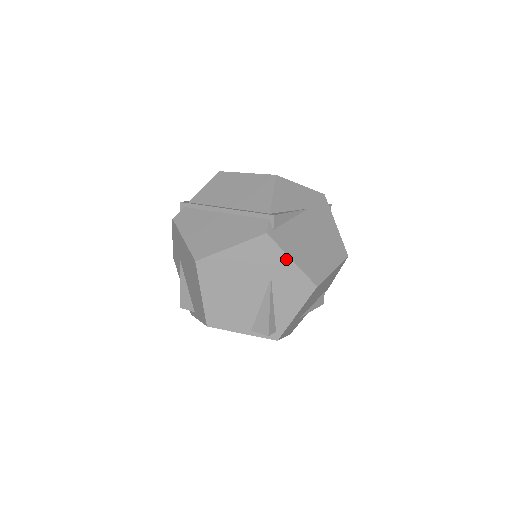
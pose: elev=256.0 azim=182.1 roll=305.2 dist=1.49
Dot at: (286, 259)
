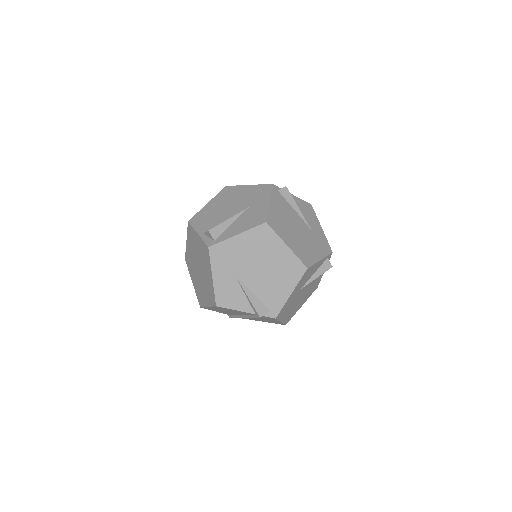
Dot at: (267, 200)
